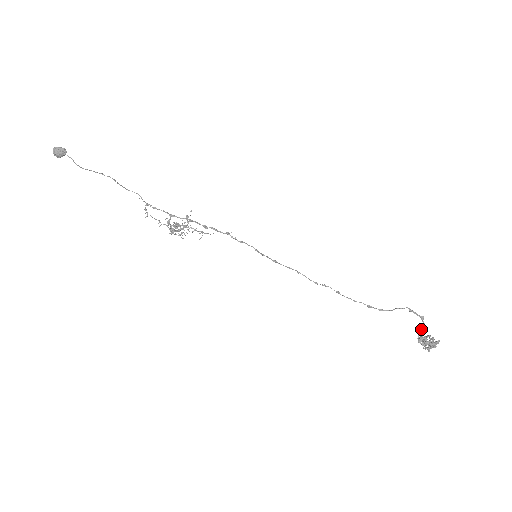
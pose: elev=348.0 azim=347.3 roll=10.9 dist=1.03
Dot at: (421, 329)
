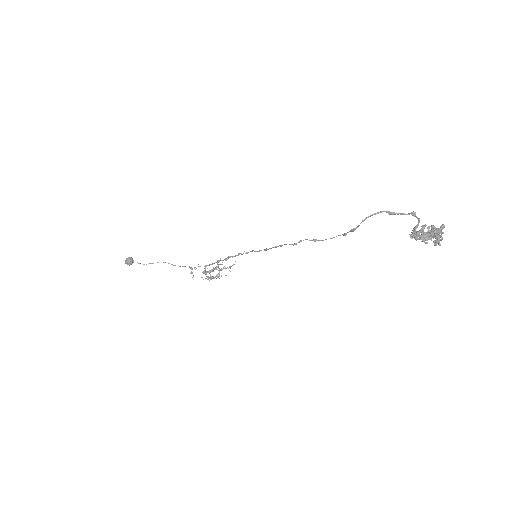
Dot at: occluded
